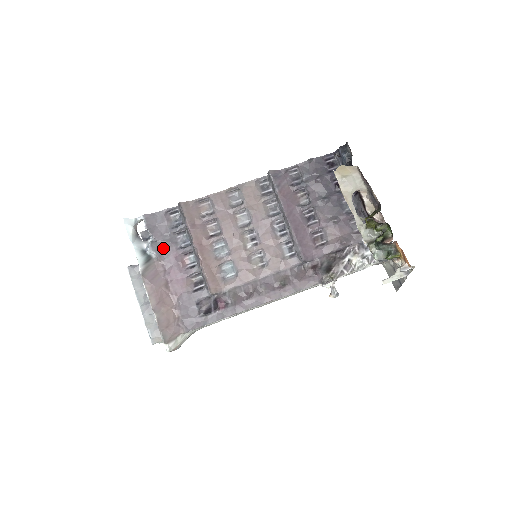
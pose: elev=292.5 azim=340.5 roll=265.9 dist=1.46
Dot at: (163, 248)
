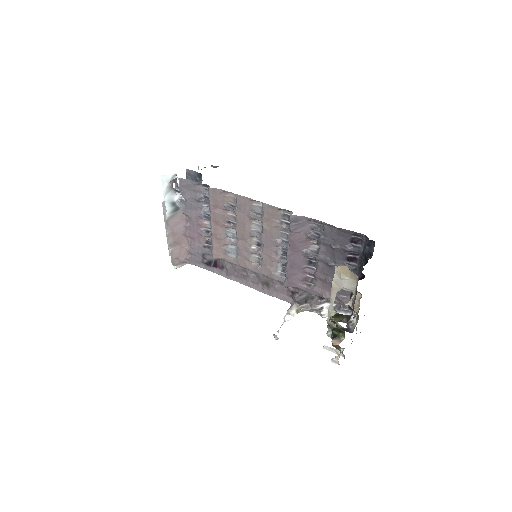
Dot at: (189, 208)
